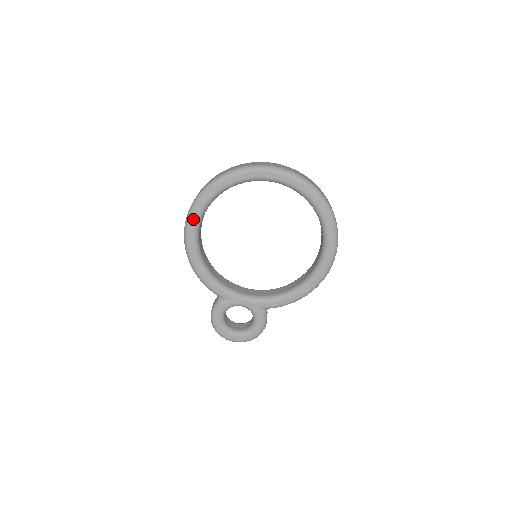
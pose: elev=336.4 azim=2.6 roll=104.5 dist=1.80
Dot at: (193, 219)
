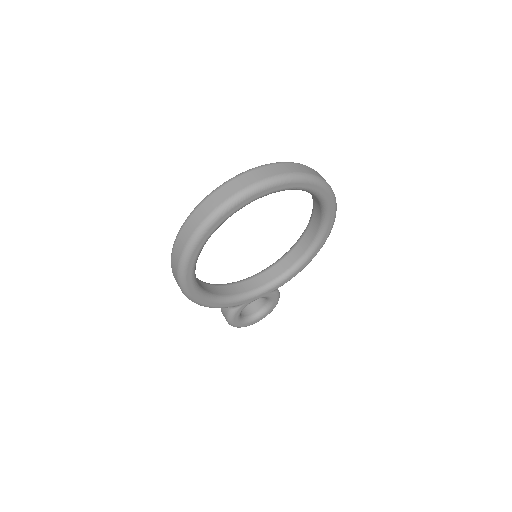
Dot at: (188, 274)
